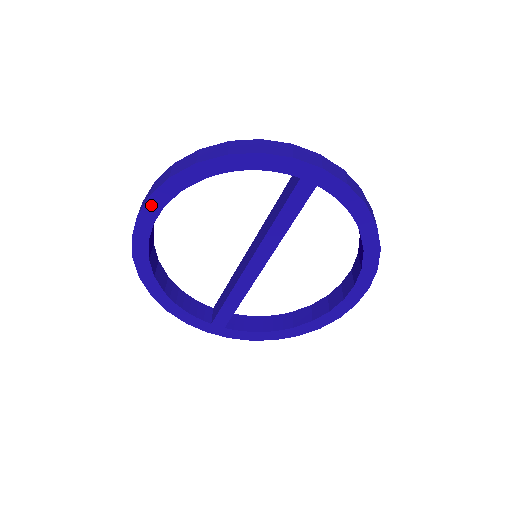
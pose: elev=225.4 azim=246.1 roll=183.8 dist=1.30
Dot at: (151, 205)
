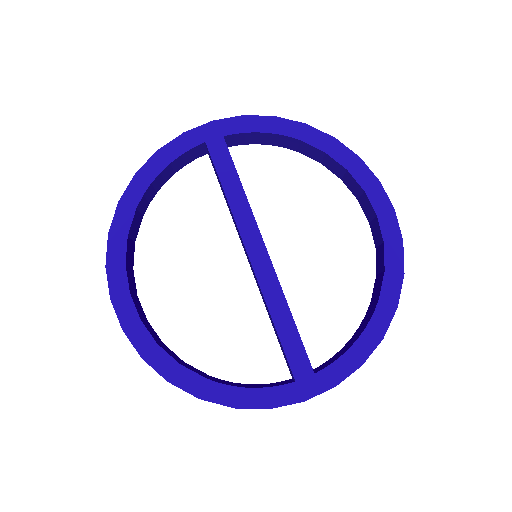
Dot at: (114, 275)
